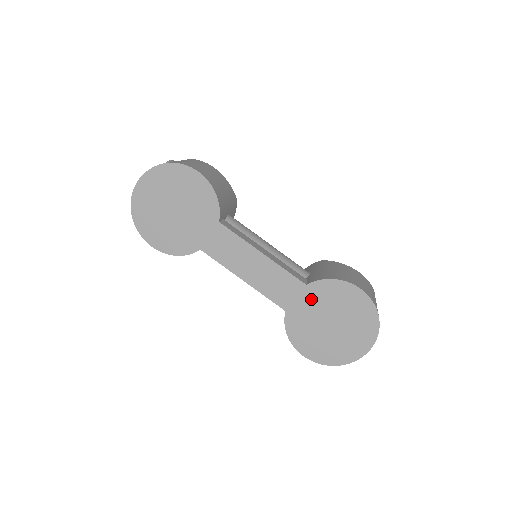
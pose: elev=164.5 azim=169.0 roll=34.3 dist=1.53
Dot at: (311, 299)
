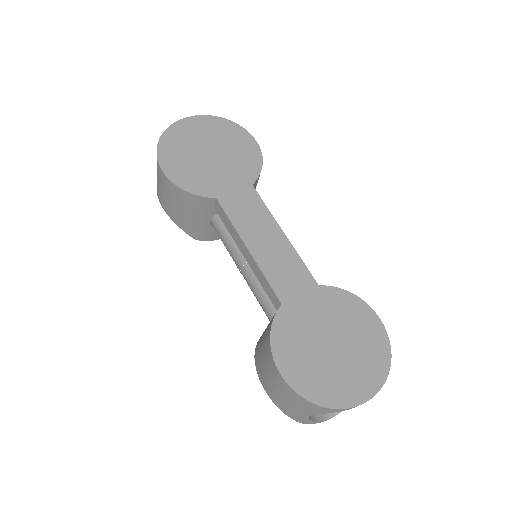
Dot at: (318, 303)
